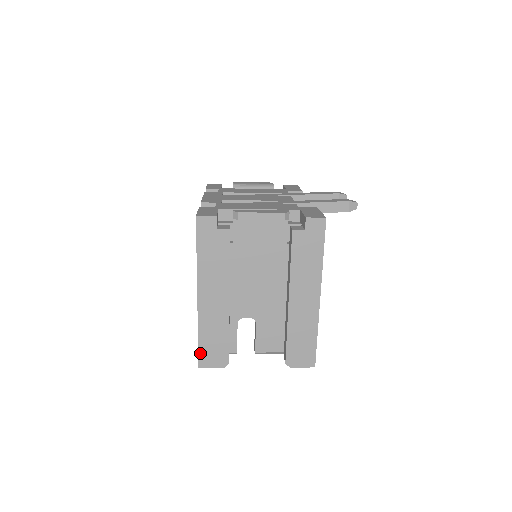
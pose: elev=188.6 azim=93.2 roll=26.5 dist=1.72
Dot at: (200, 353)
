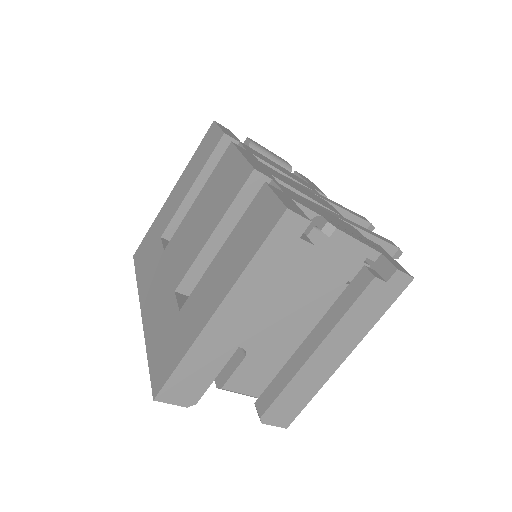
Dot at: (168, 383)
